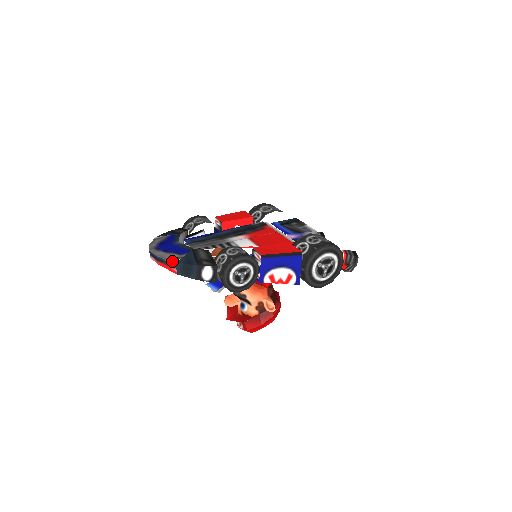
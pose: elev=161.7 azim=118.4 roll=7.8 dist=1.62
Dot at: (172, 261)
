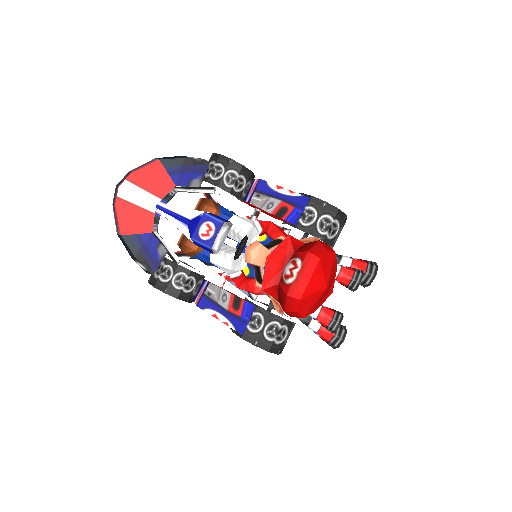
Dot at: (149, 161)
